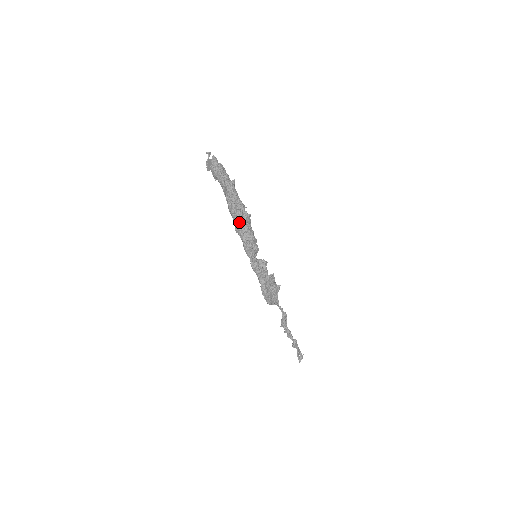
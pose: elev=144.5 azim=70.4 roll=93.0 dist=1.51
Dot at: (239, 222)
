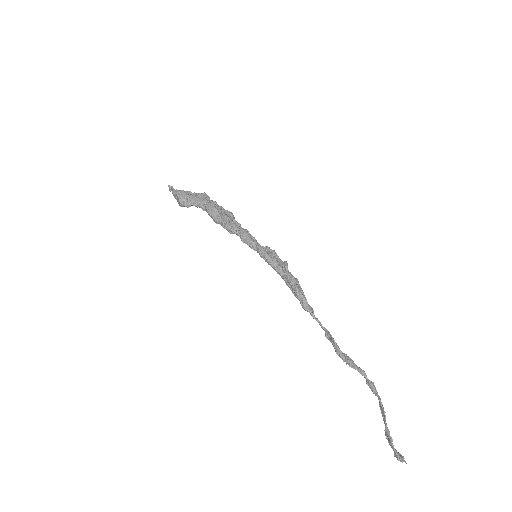
Dot at: (227, 216)
